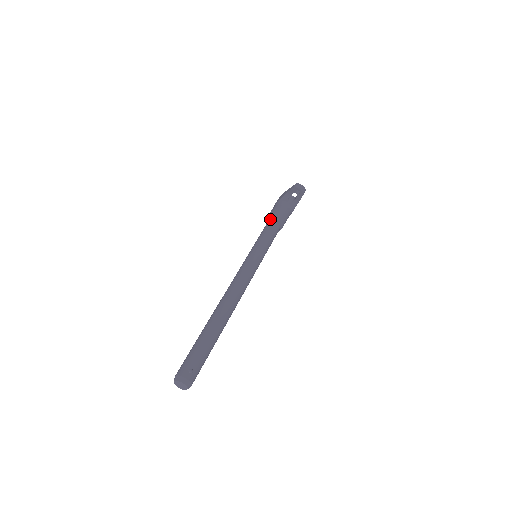
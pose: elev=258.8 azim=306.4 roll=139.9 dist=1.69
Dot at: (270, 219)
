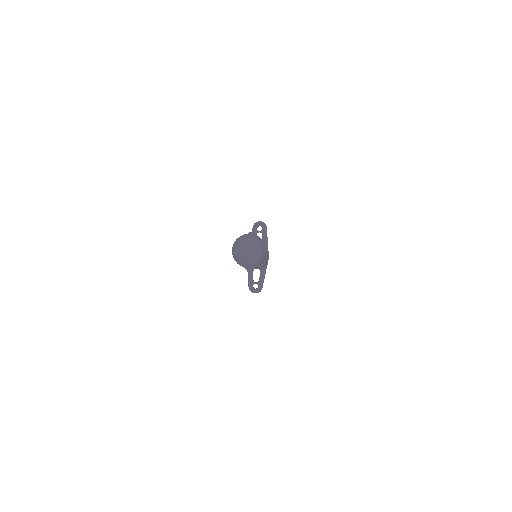
Dot at: occluded
